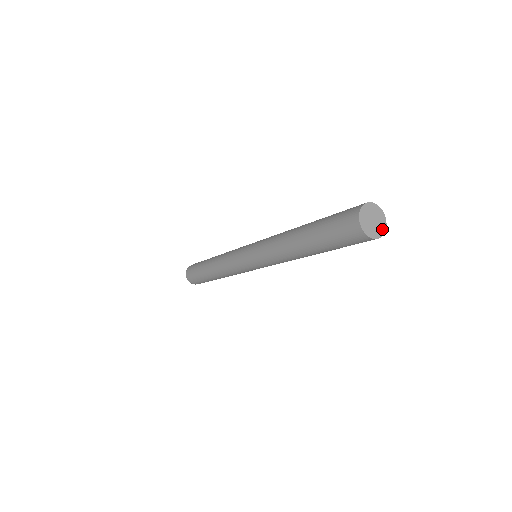
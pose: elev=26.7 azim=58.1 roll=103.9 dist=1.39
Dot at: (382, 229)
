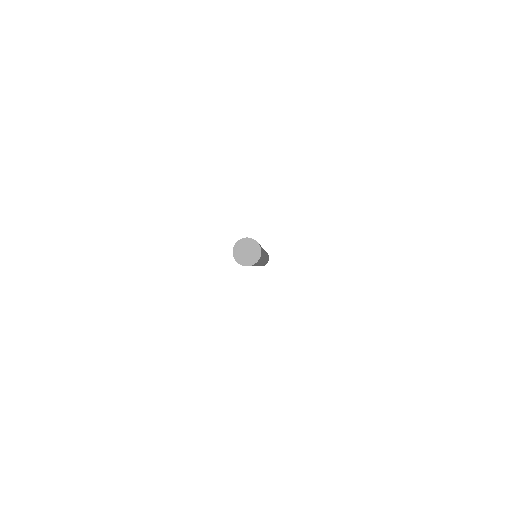
Dot at: (257, 255)
